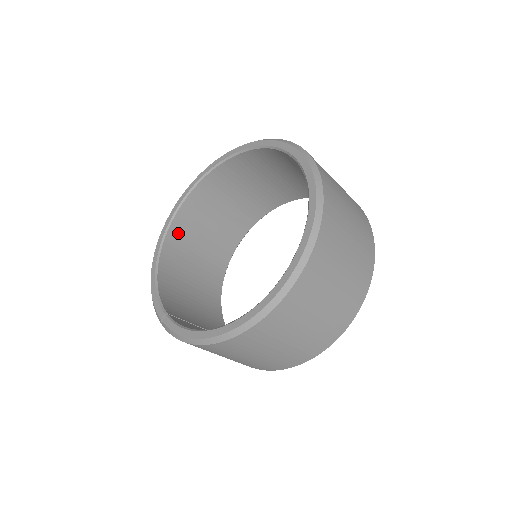
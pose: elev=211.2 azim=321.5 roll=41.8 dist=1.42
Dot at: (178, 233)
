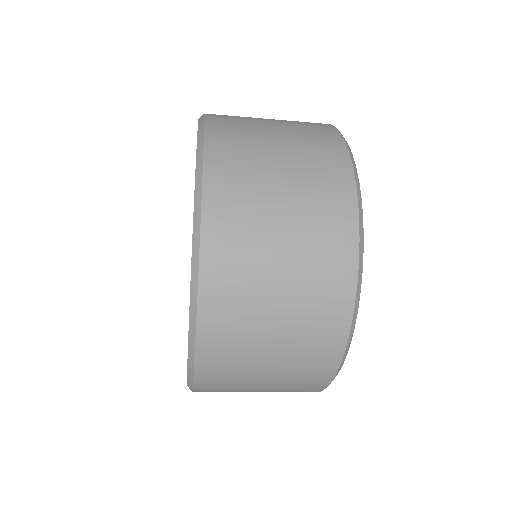
Dot at: occluded
